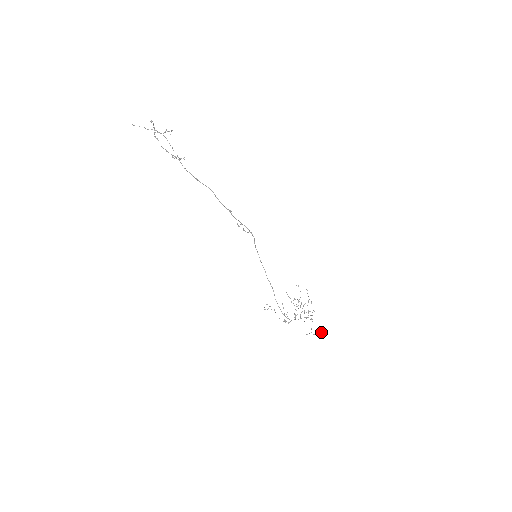
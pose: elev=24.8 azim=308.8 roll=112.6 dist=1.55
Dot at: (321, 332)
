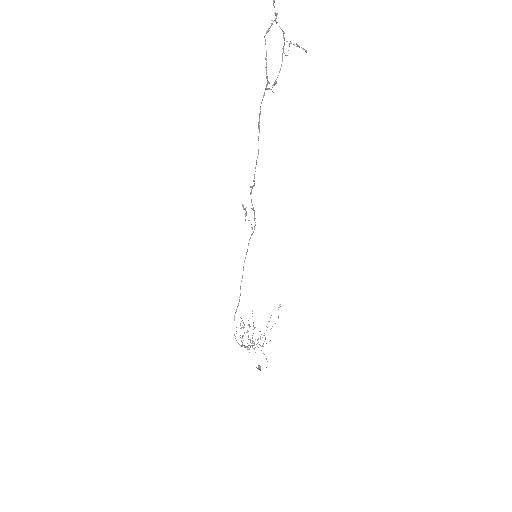
Dot at: occluded
